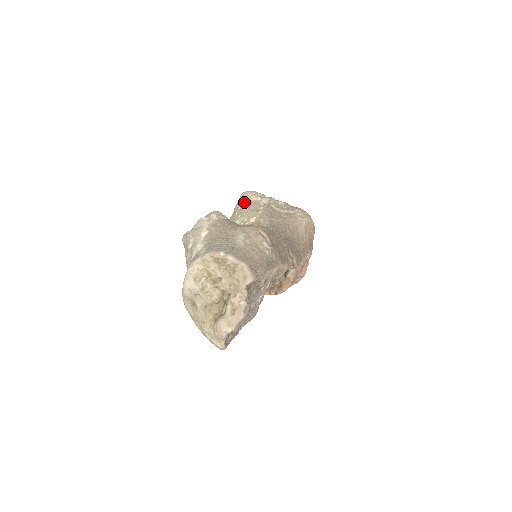
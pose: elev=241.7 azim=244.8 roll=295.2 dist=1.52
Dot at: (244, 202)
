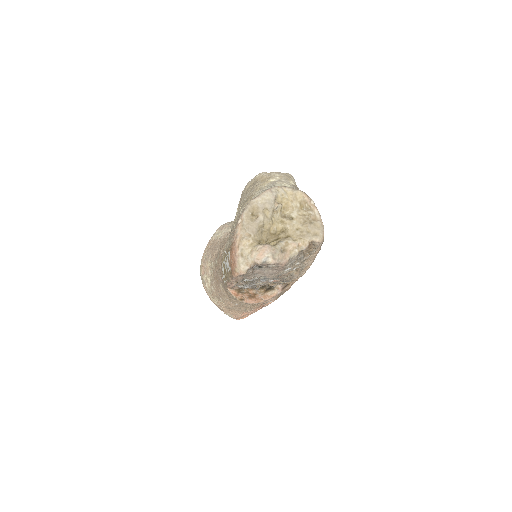
Dot at: occluded
